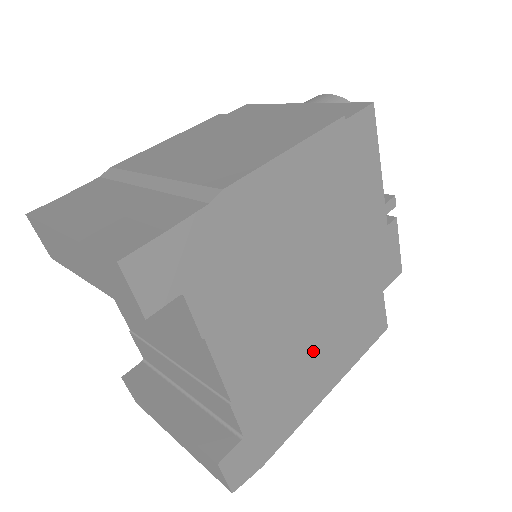
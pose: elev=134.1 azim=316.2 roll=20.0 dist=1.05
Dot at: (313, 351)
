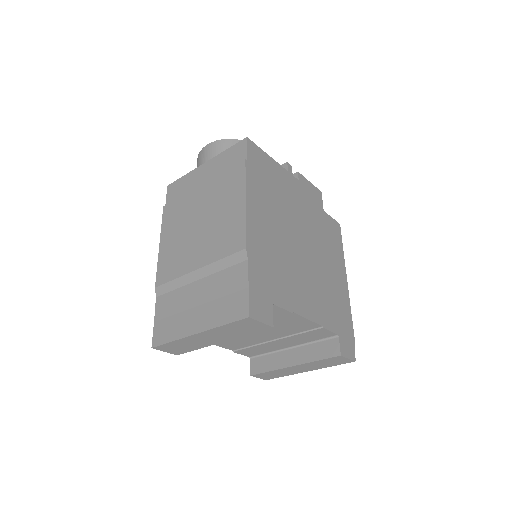
Dot at: (326, 271)
